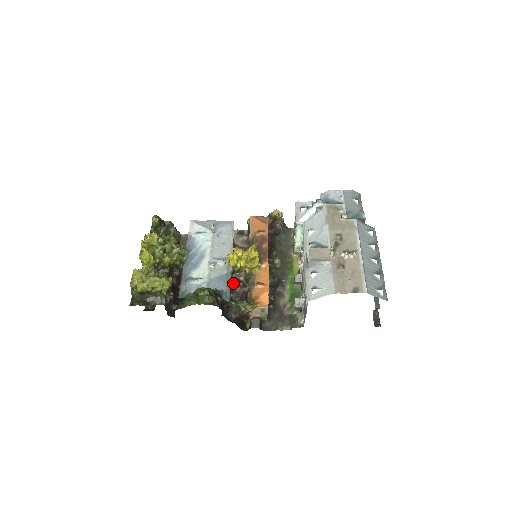
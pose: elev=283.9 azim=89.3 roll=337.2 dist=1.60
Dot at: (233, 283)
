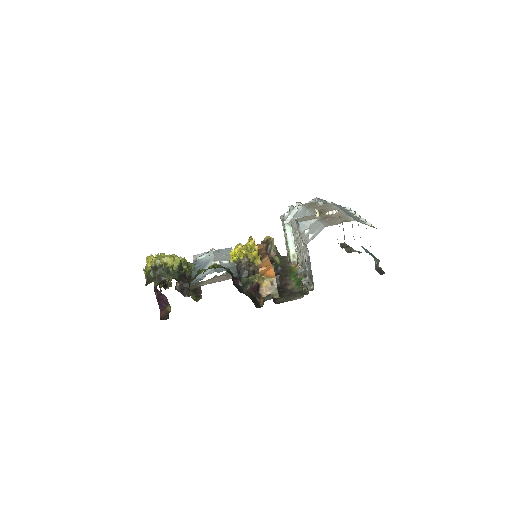
Dot at: (238, 264)
